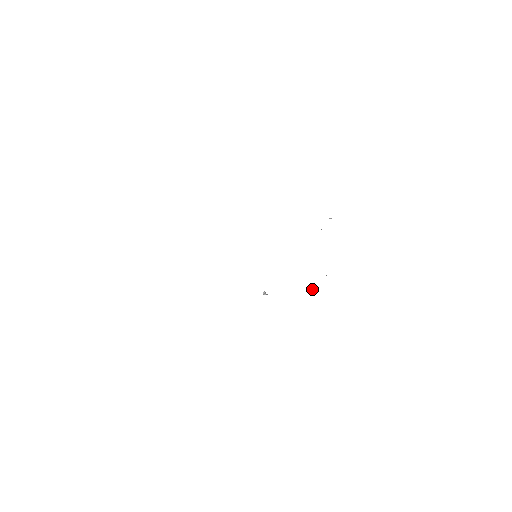
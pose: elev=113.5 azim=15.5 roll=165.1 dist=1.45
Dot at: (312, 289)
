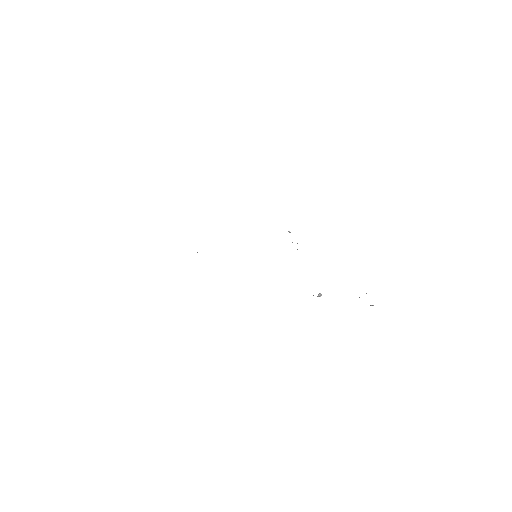
Dot at: (372, 305)
